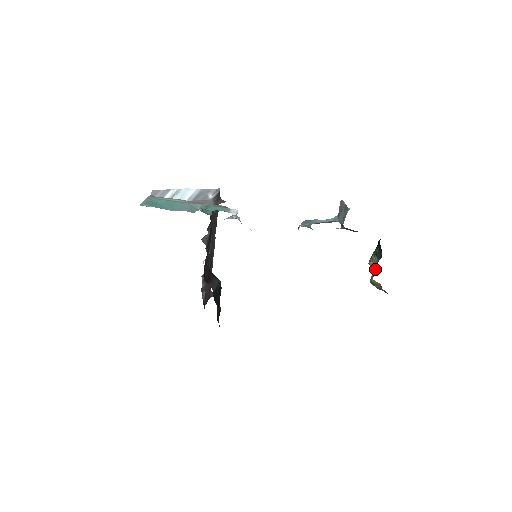
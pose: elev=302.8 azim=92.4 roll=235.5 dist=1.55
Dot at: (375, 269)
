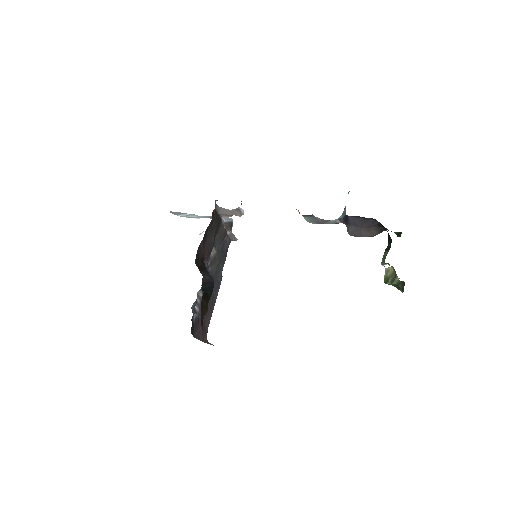
Dot at: occluded
